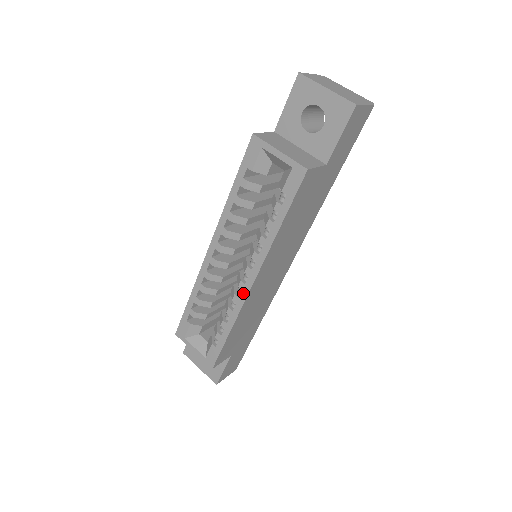
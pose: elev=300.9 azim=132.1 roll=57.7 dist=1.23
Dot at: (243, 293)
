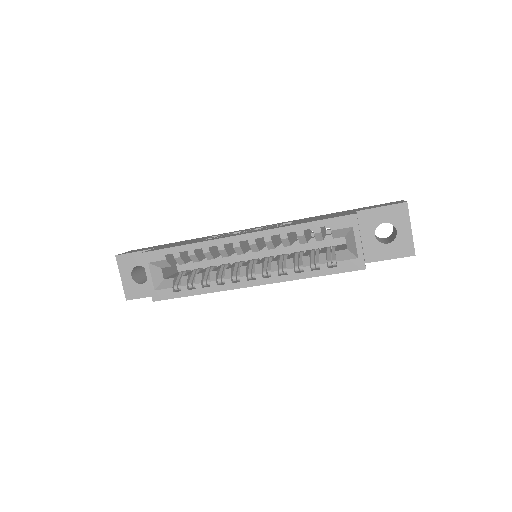
Dot at: (239, 284)
